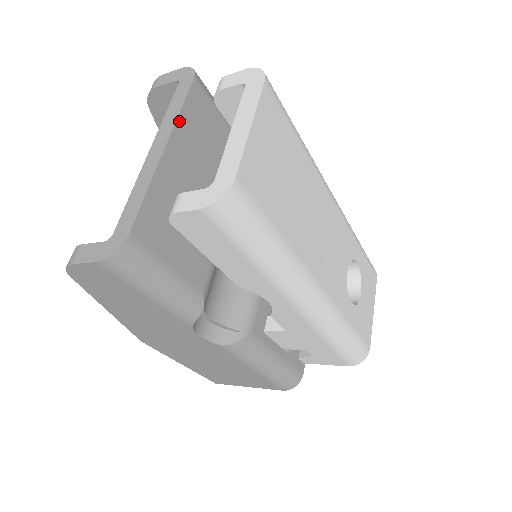
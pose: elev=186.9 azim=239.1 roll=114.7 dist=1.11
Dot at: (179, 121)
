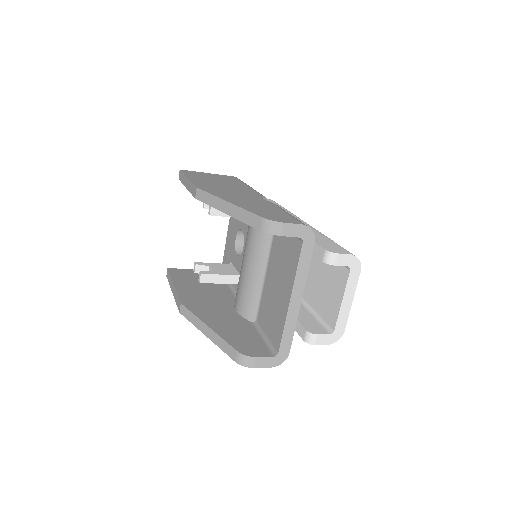
Dot at: (306, 278)
